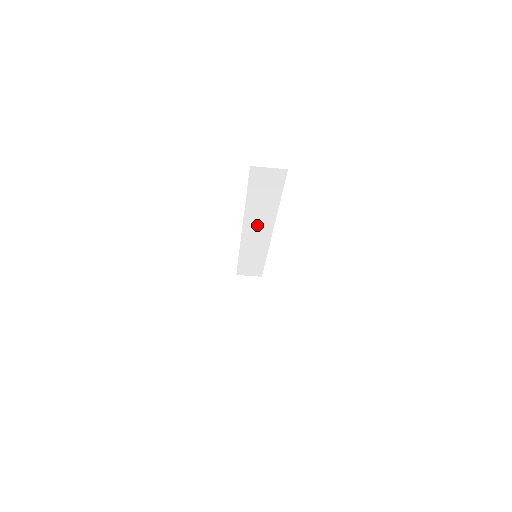
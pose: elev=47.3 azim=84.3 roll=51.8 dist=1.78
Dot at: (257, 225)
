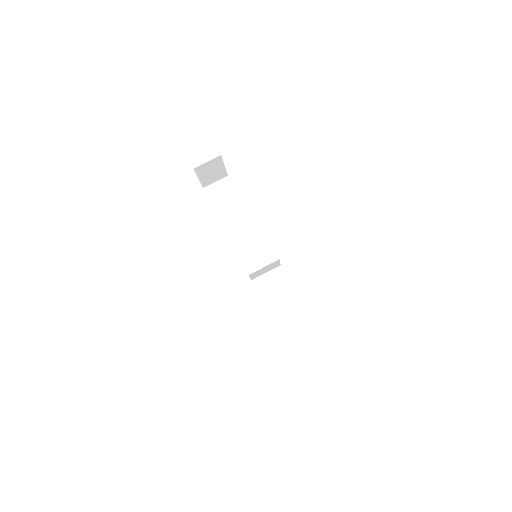
Dot at: (250, 250)
